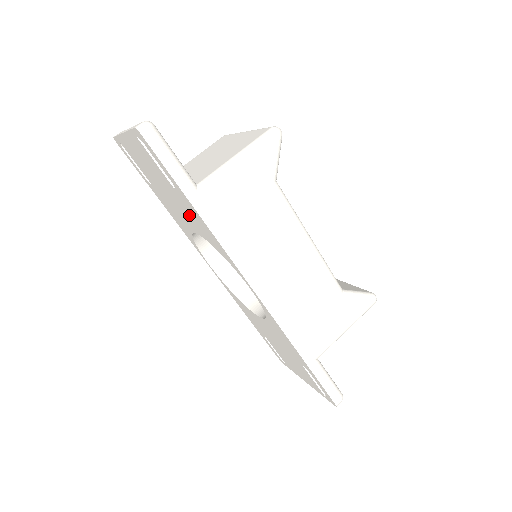
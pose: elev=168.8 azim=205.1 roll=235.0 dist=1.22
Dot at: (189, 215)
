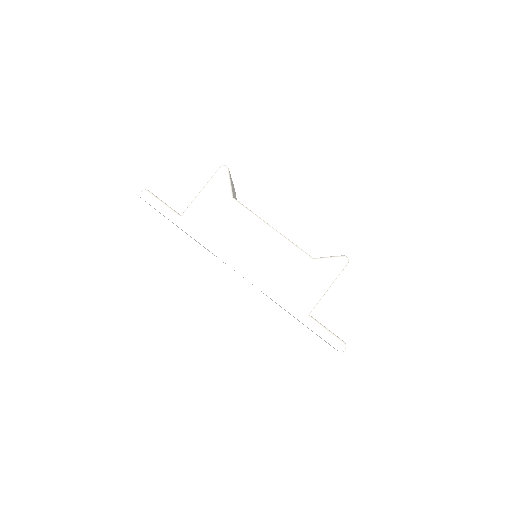
Dot at: occluded
